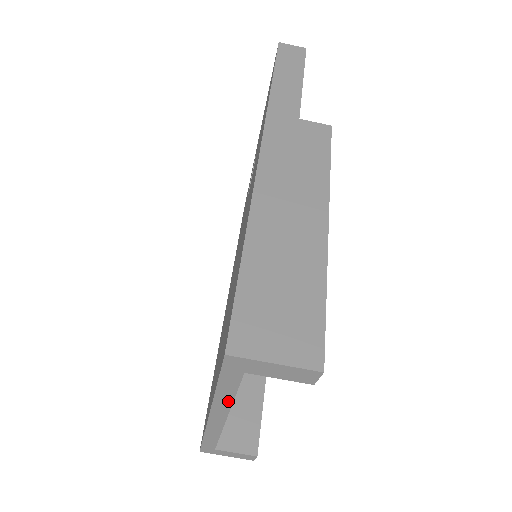
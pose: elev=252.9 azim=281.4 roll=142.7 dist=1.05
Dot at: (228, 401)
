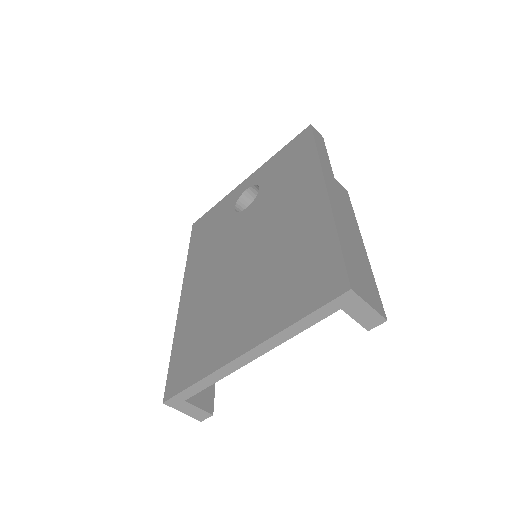
Dot at: (289, 336)
